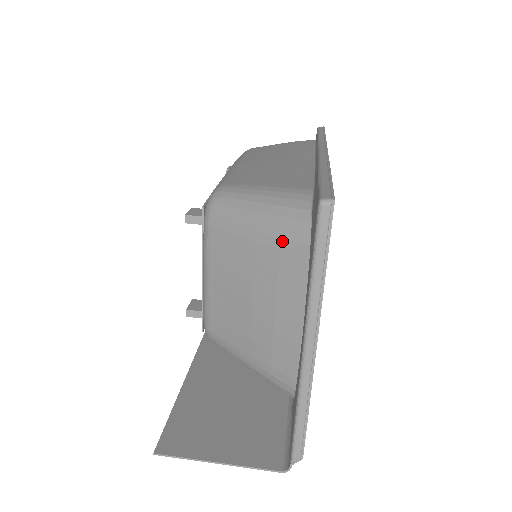
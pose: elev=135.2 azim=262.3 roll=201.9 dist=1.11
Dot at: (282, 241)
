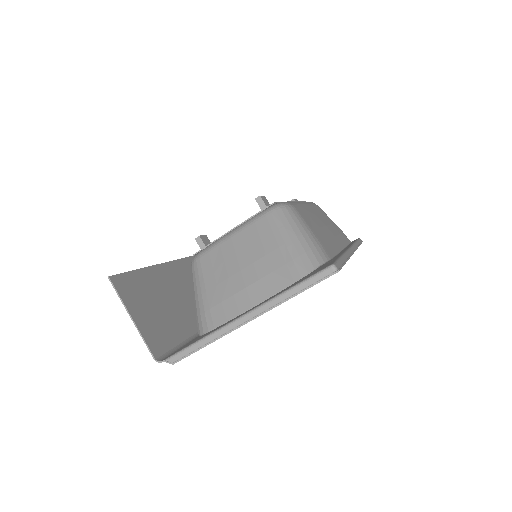
Dot at: (292, 262)
